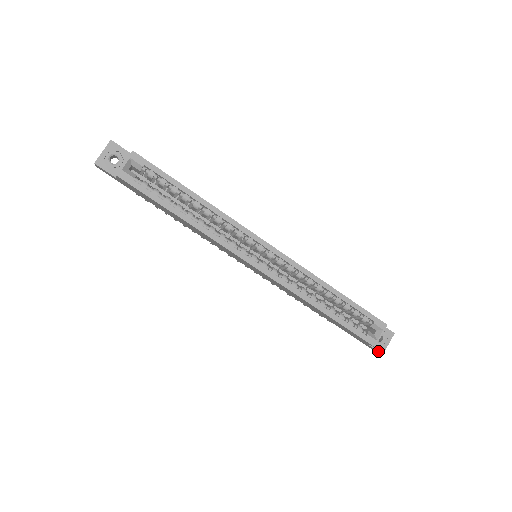
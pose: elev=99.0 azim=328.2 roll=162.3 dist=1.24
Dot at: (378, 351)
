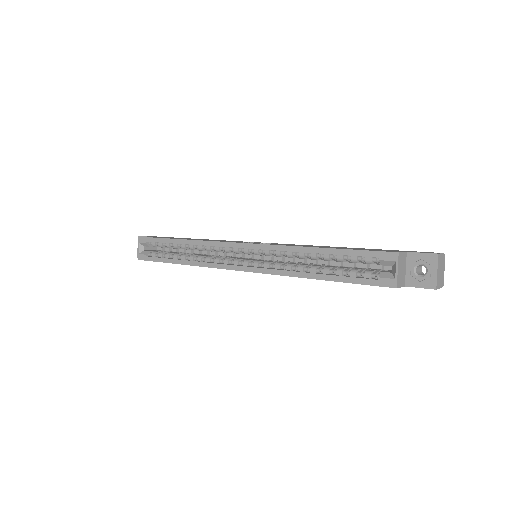
Dot at: (426, 288)
